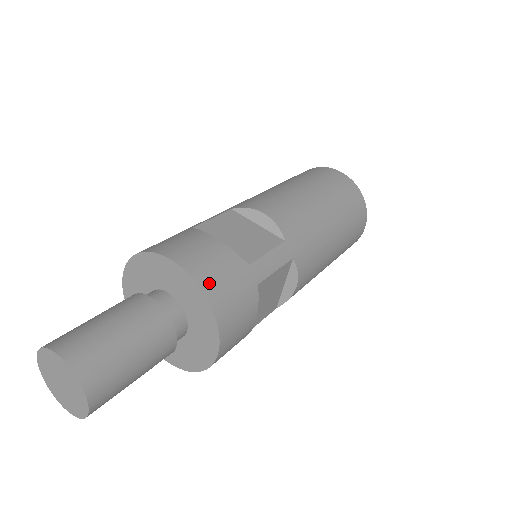
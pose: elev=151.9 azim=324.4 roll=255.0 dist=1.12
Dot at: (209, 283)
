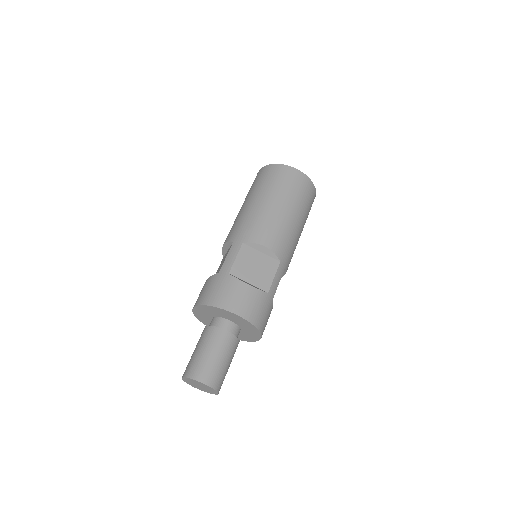
Dot at: (255, 319)
